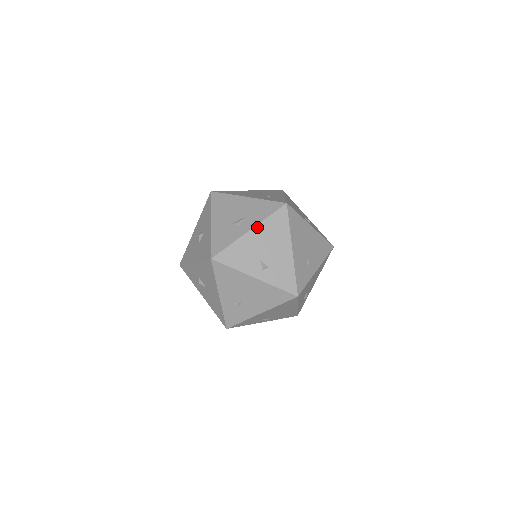
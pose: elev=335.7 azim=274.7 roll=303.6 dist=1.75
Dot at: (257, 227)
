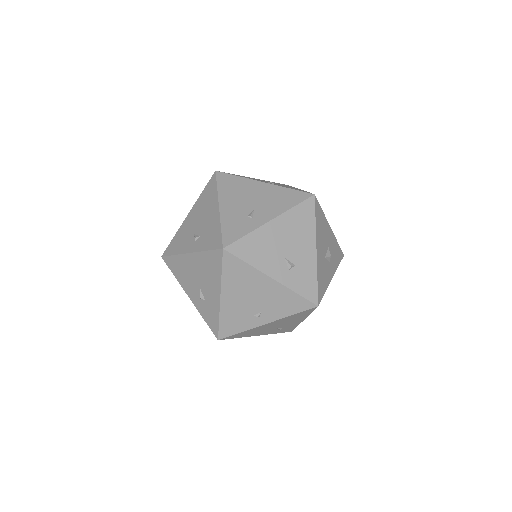
Dot at: (193, 207)
